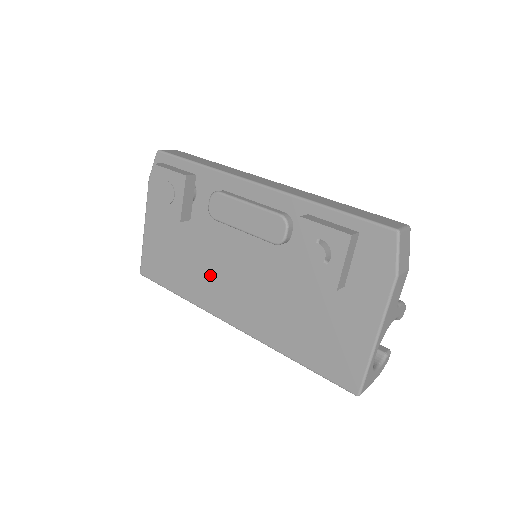
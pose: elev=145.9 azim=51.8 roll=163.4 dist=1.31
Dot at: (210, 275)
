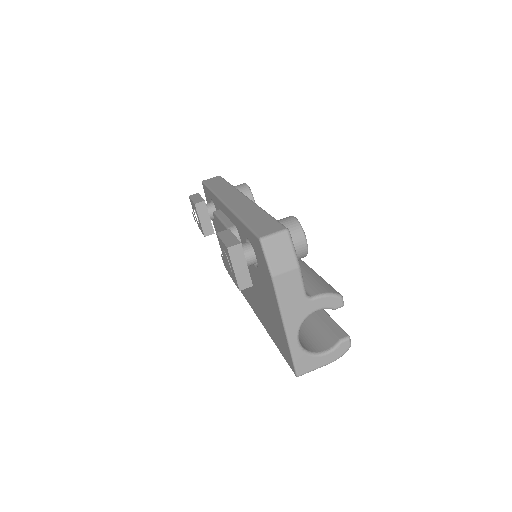
Dot at: occluded
